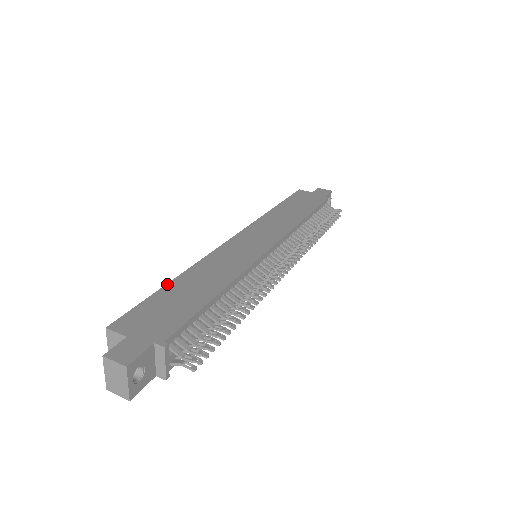
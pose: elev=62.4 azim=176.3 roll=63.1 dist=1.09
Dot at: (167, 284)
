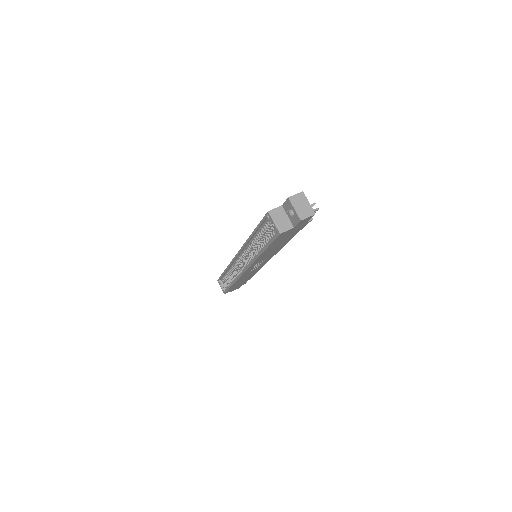
Dot at: (254, 231)
